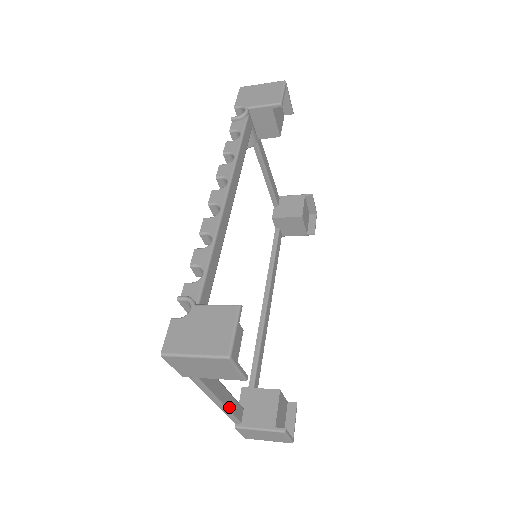
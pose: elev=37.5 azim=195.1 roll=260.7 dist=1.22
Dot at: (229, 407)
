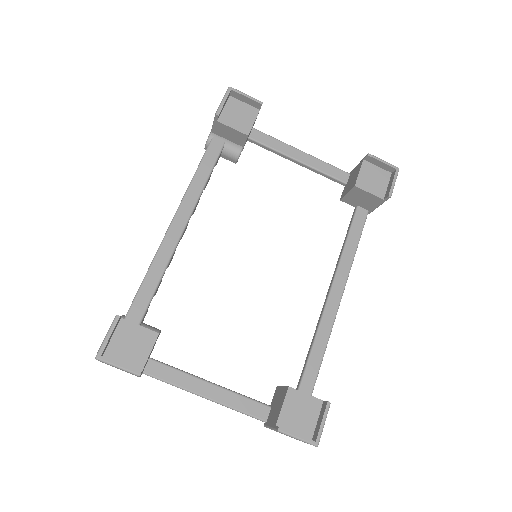
Dot at: (230, 404)
